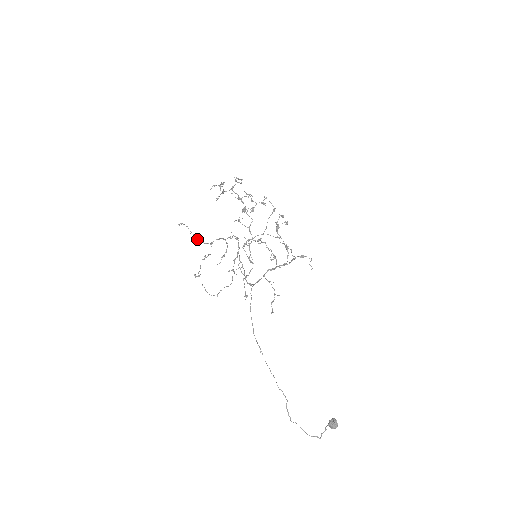
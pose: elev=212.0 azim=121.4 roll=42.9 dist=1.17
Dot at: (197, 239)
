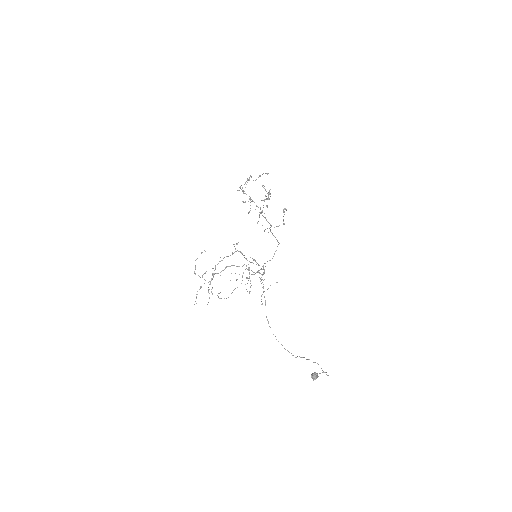
Dot at: occluded
